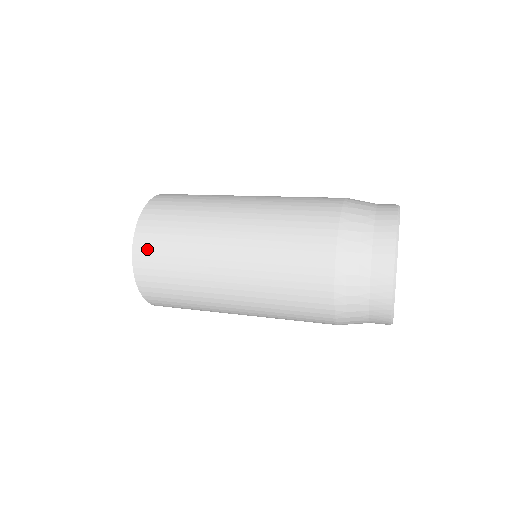
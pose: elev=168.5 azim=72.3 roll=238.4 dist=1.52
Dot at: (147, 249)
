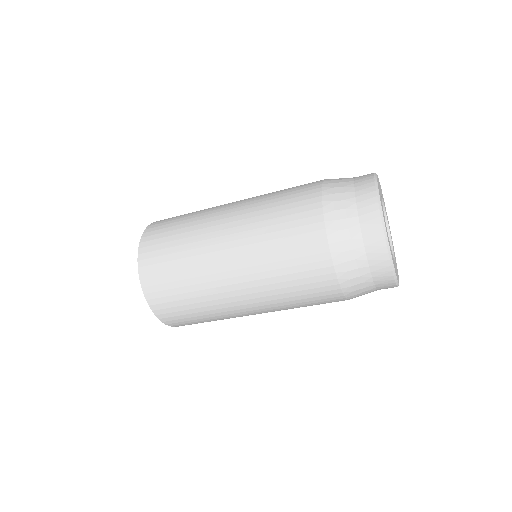
Dot at: (152, 241)
